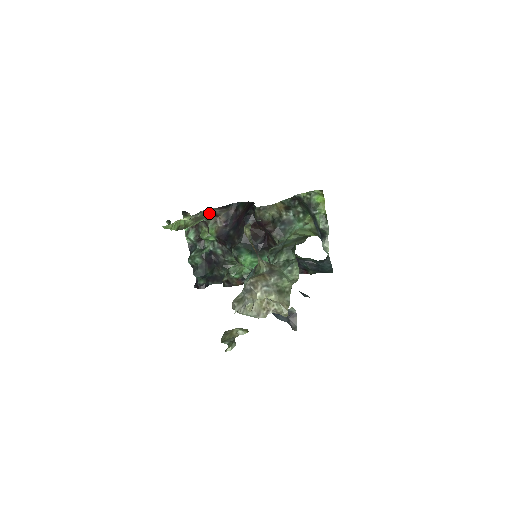
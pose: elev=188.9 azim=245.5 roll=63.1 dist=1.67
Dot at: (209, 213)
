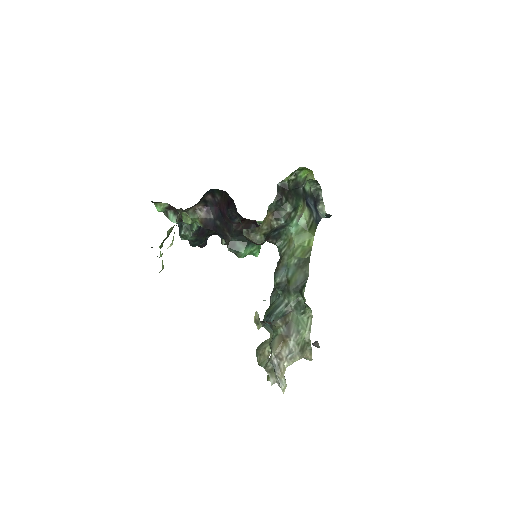
Dot at: (185, 209)
